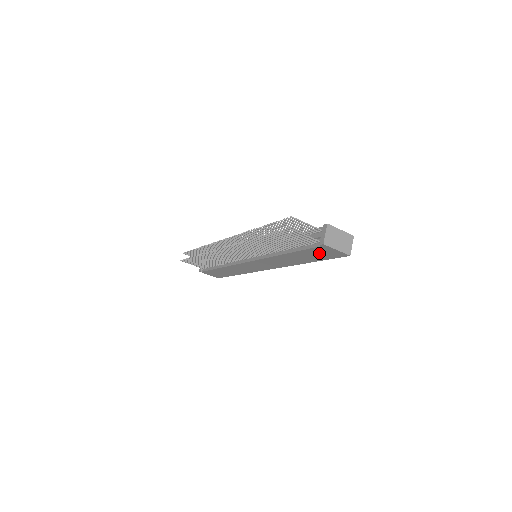
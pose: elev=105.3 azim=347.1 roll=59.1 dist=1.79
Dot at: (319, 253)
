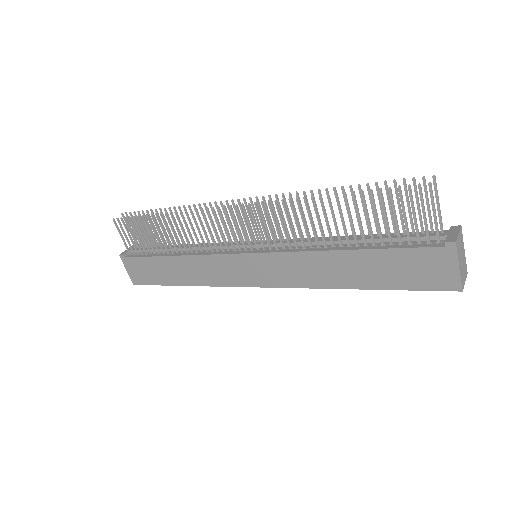
Dot at: (412, 267)
